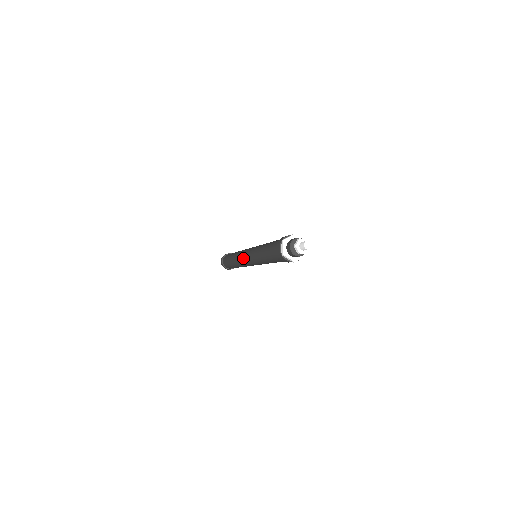
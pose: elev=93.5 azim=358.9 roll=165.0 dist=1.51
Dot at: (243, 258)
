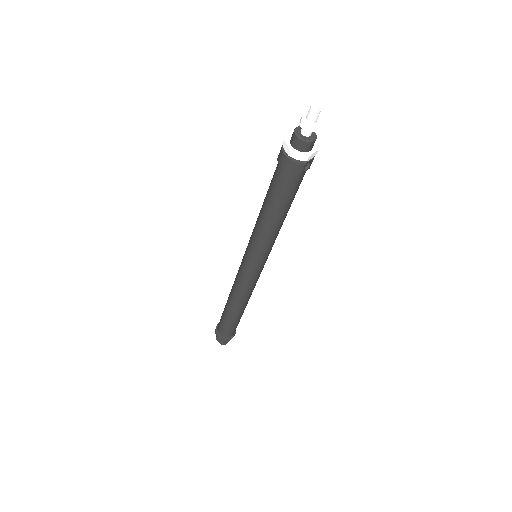
Dot at: occluded
